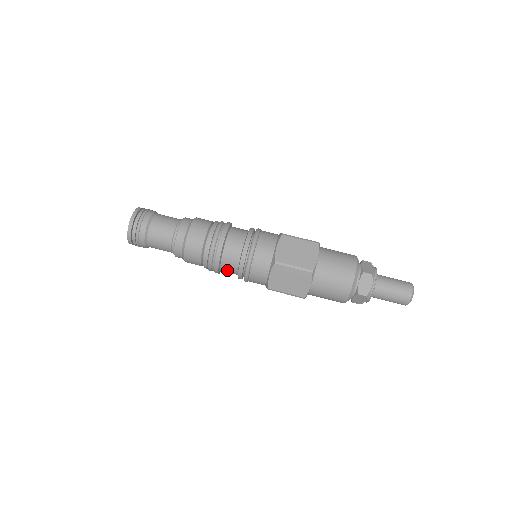
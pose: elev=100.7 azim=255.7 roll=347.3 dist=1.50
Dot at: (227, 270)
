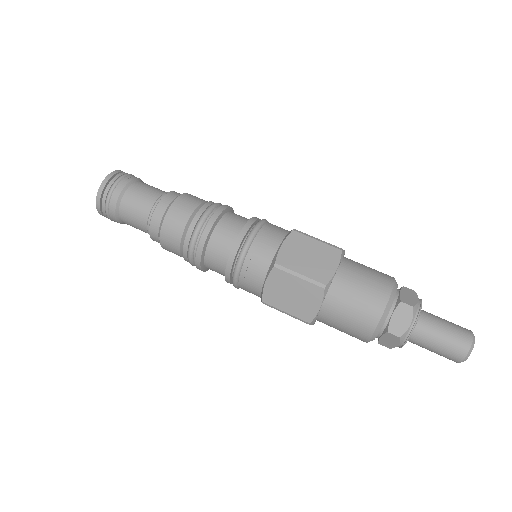
Dot at: (213, 267)
